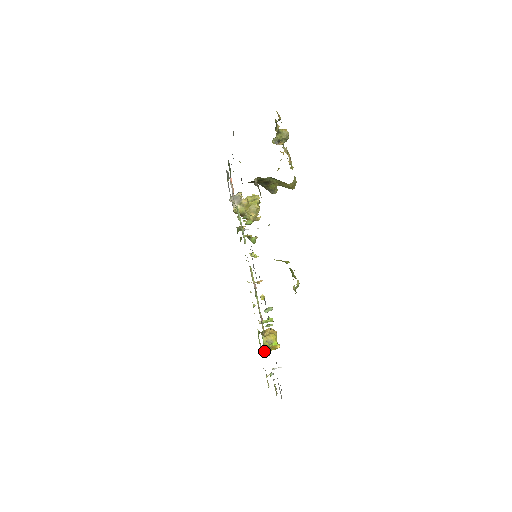
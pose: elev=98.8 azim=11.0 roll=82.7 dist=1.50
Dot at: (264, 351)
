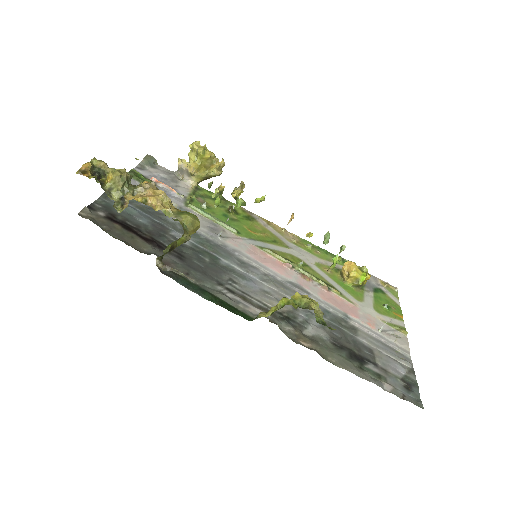
Dot at: (359, 290)
